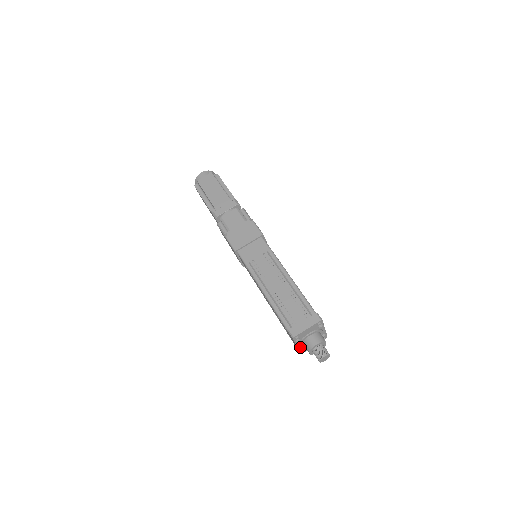
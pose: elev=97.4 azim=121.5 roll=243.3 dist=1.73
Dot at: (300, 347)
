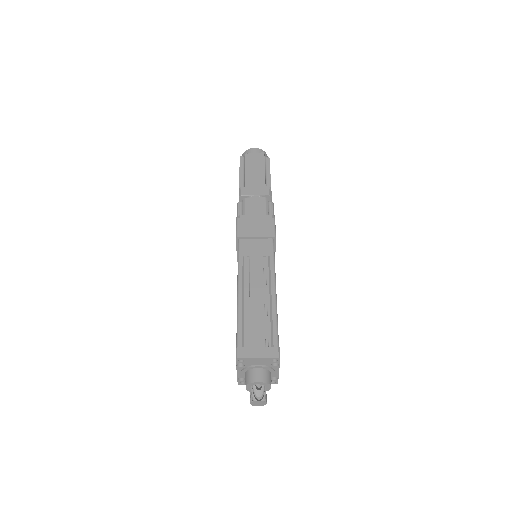
Dot at: (241, 375)
